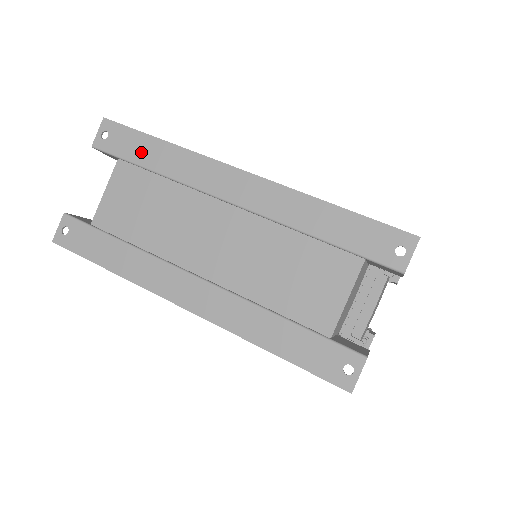
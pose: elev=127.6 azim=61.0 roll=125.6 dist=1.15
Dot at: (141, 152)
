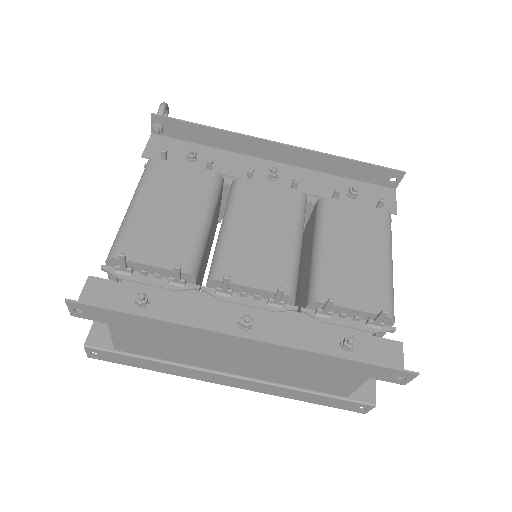
Dot at: (130, 323)
